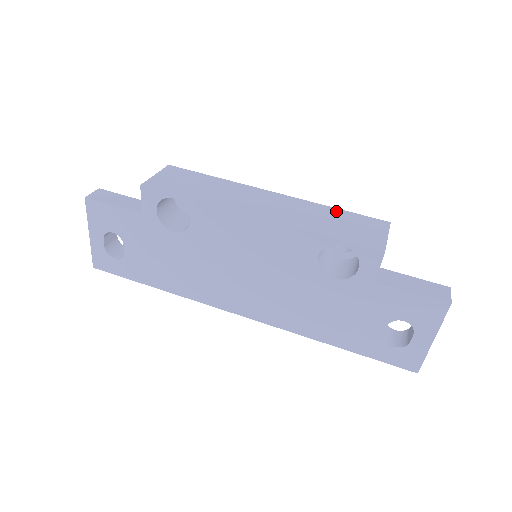
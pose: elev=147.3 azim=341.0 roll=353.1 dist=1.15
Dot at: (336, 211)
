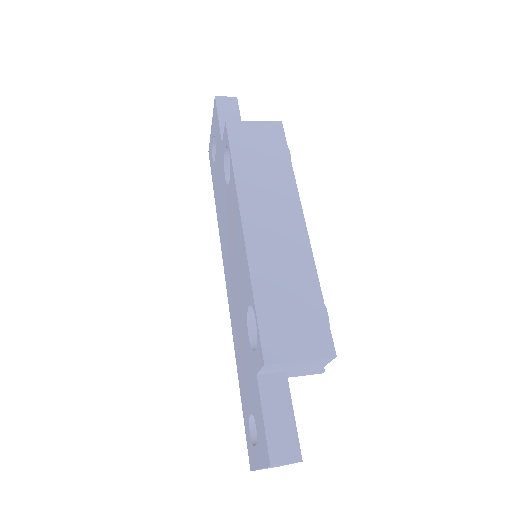
Dot at: (314, 293)
